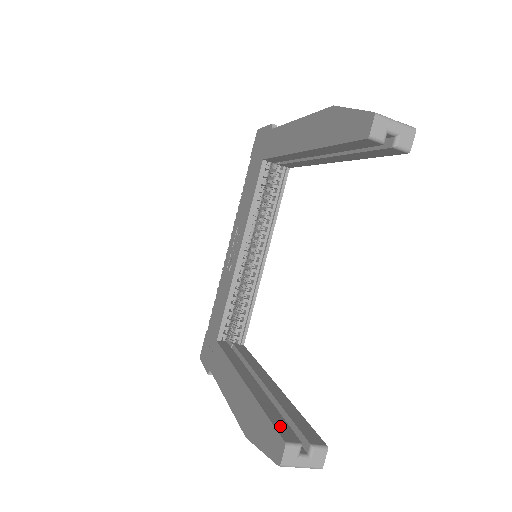
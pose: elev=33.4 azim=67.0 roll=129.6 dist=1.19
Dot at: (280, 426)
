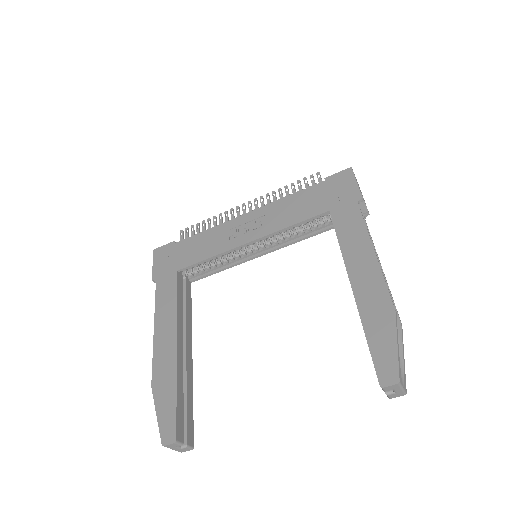
Dot at: (179, 420)
